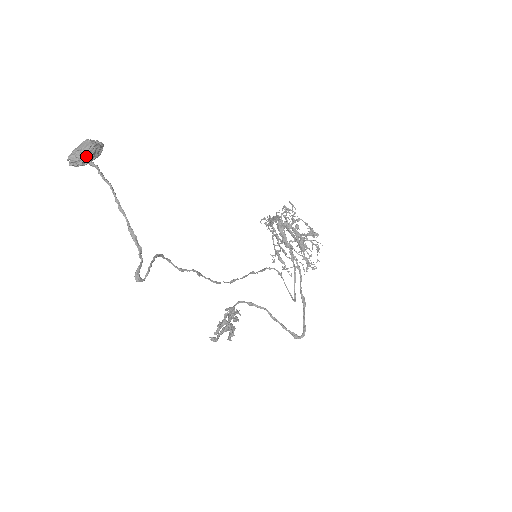
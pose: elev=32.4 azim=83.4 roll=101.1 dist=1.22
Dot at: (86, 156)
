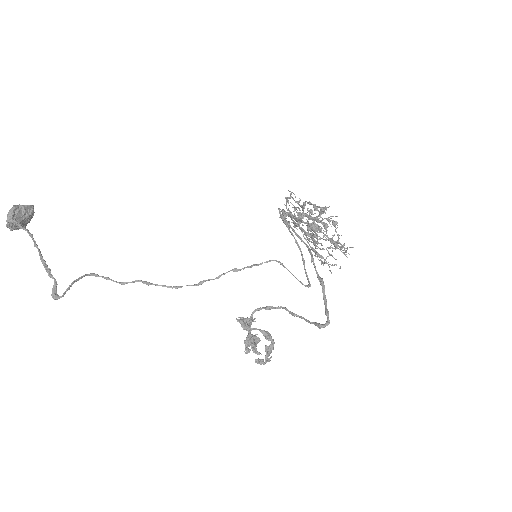
Dot at: (9, 217)
